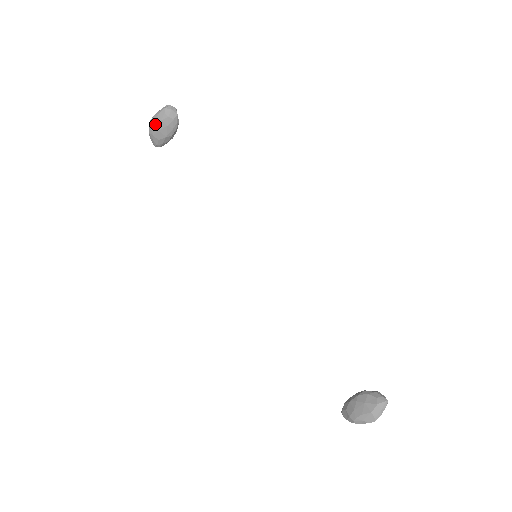
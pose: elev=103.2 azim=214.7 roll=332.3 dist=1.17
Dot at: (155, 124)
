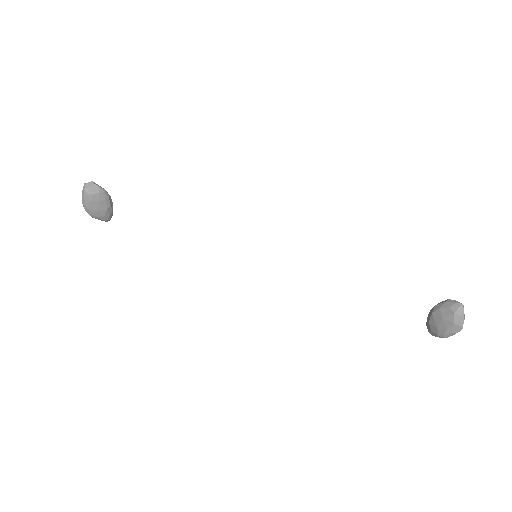
Dot at: (89, 208)
